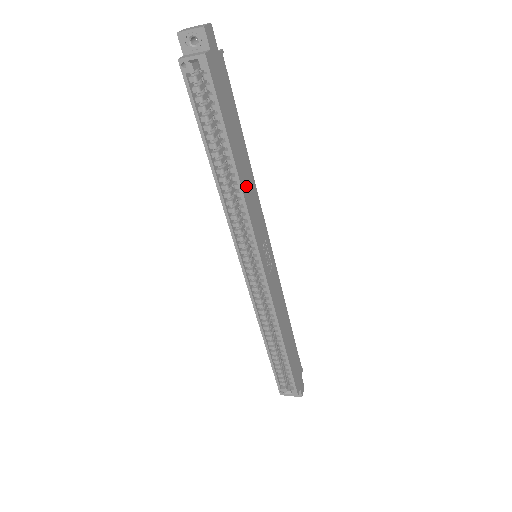
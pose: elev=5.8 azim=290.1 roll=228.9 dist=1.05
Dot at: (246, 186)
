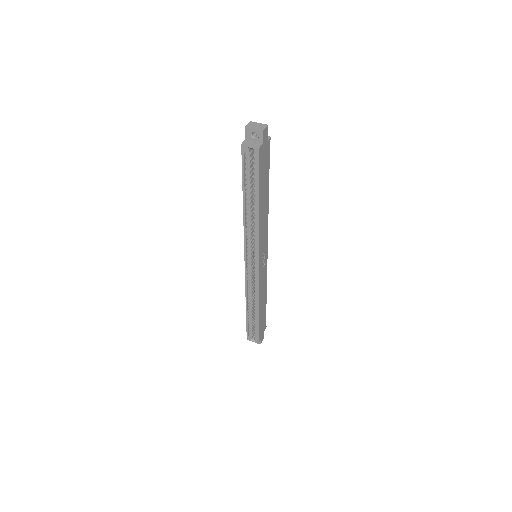
Dot at: (262, 219)
